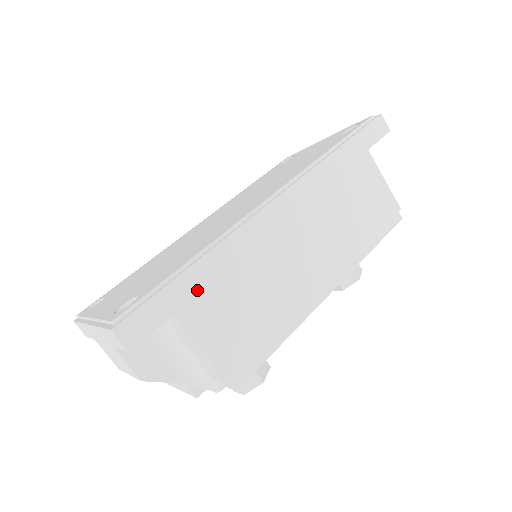
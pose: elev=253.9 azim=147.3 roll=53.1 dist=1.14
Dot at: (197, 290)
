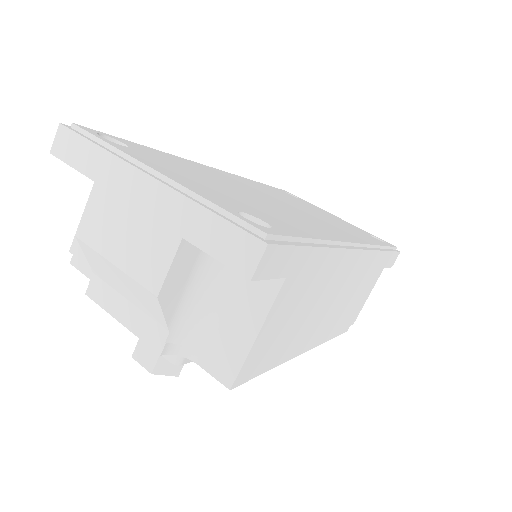
Dot at: (304, 272)
